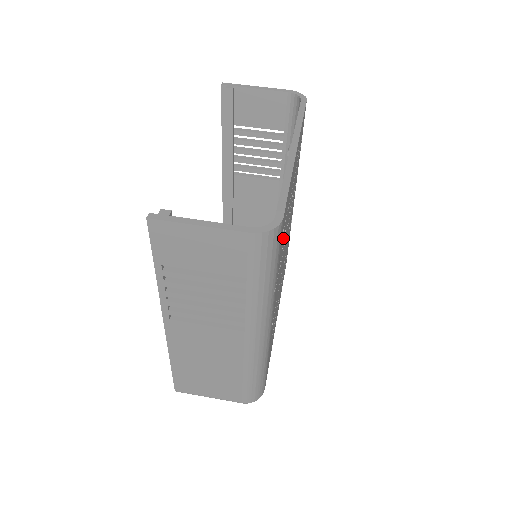
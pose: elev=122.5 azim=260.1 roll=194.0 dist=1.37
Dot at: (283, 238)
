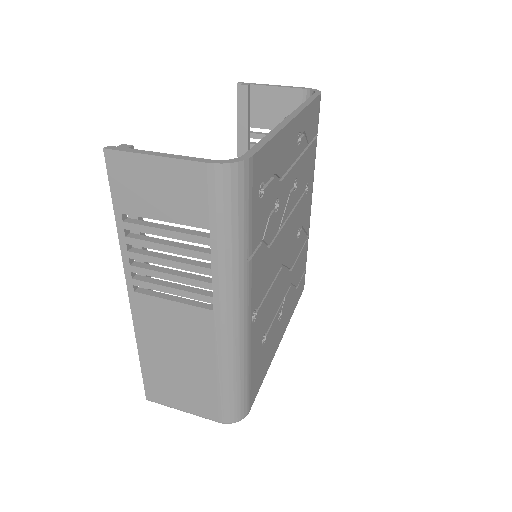
Dot at: (267, 206)
